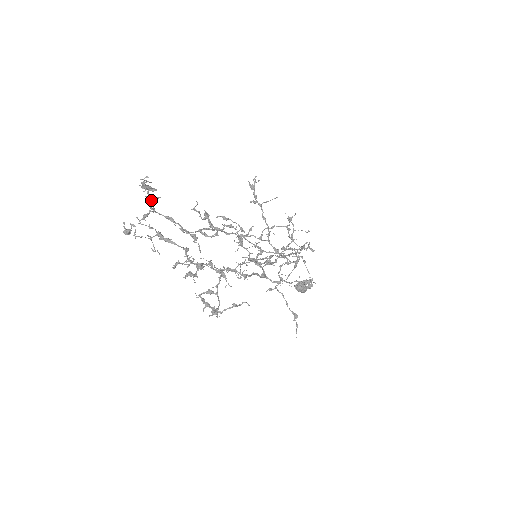
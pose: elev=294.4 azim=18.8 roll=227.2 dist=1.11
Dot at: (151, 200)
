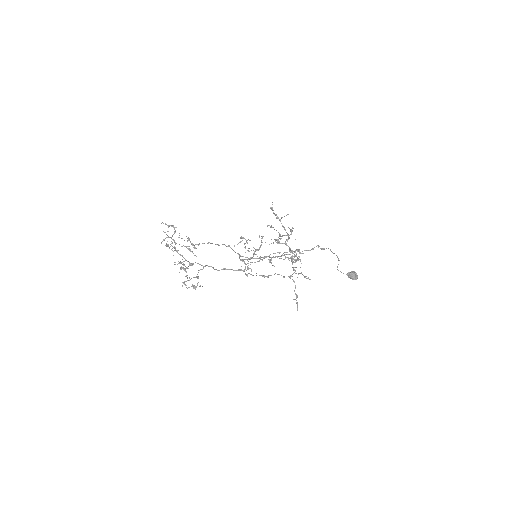
Dot at: occluded
